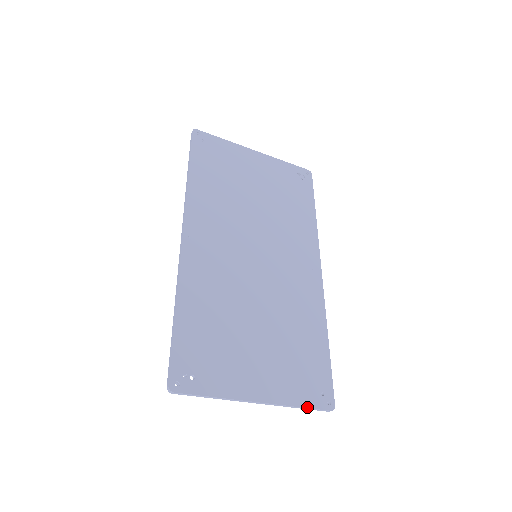
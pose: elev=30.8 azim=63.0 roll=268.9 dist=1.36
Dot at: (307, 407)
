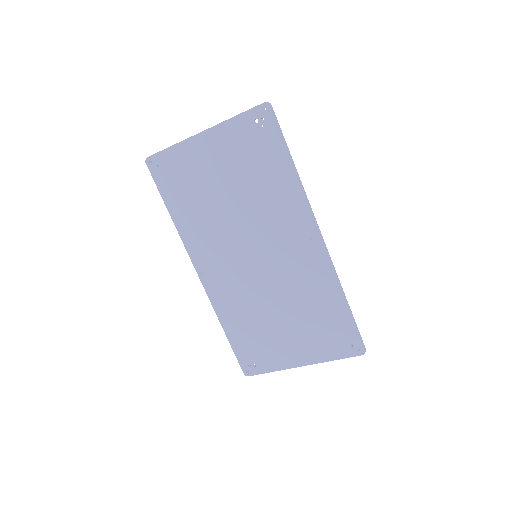
Dot at: occluded
